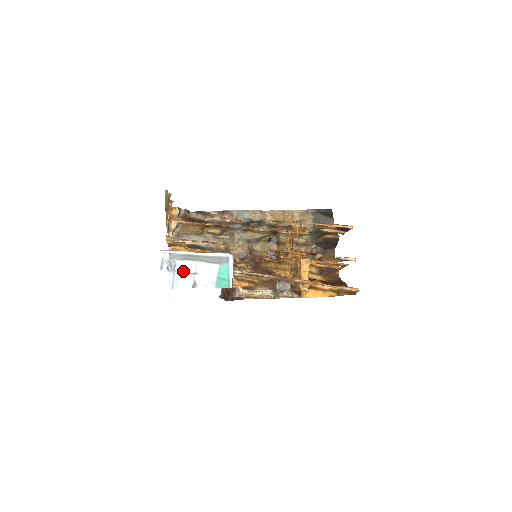
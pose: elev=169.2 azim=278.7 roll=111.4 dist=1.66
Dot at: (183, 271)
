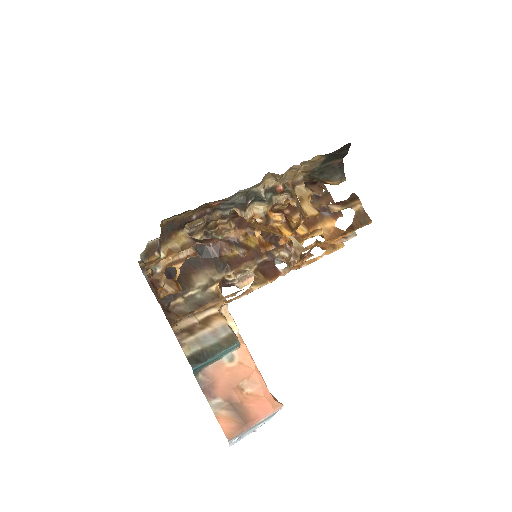
Dot at: (246, 434)
